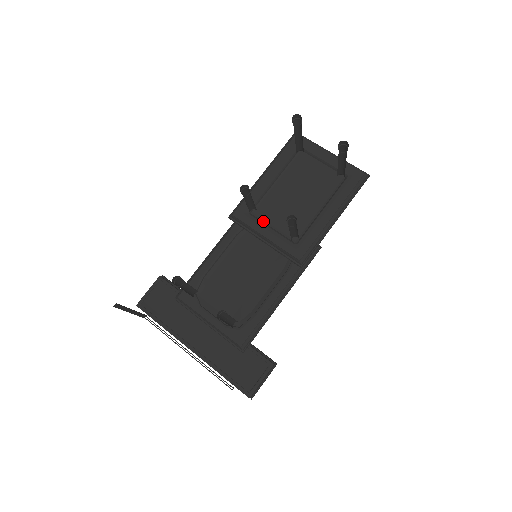
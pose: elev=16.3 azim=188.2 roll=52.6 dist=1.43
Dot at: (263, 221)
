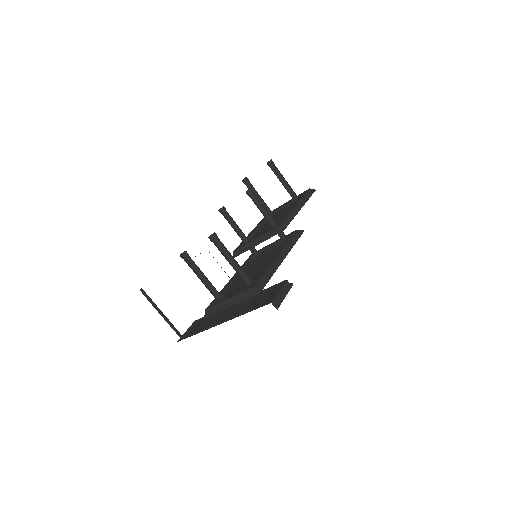
Dot at: occluded
